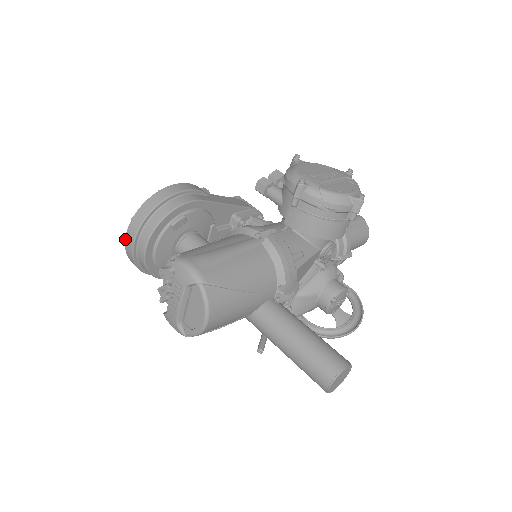
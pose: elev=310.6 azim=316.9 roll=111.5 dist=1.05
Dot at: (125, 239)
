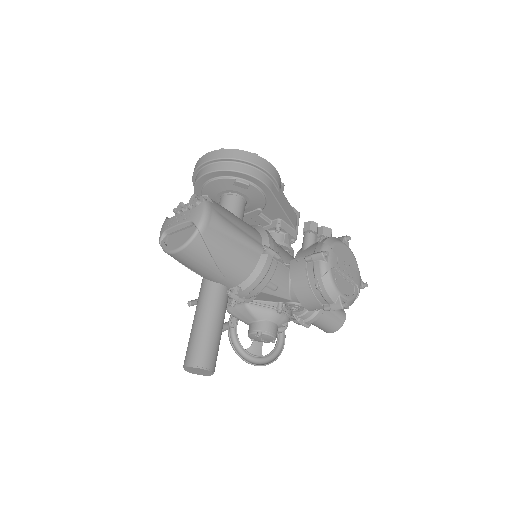
Dot at: (206, 154)
